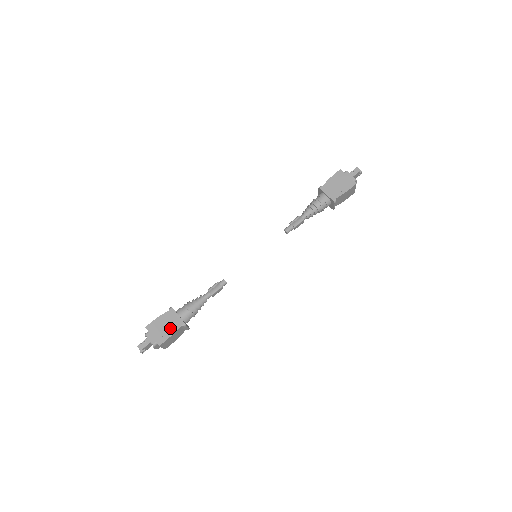
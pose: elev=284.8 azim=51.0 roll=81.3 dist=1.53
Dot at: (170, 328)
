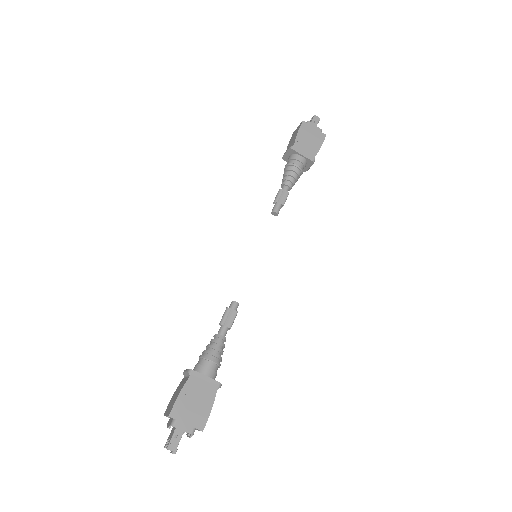
Dot at: (205, 399)
